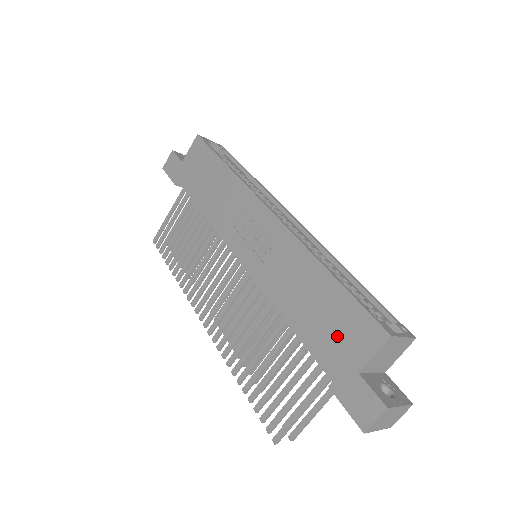
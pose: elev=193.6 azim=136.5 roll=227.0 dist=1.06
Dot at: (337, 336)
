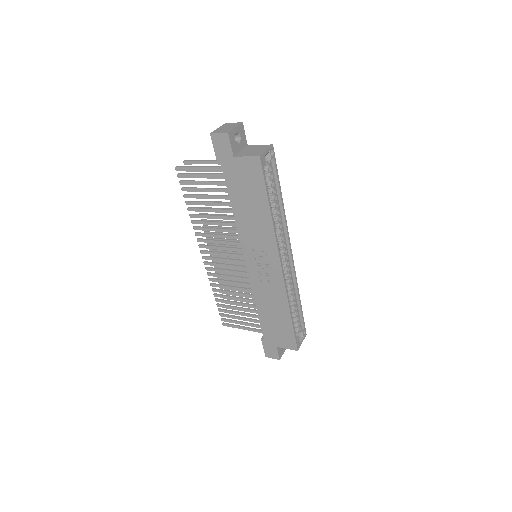
Dot at: (277, 333)
